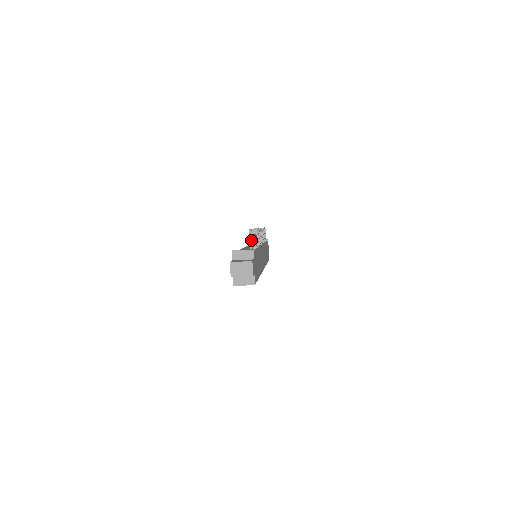
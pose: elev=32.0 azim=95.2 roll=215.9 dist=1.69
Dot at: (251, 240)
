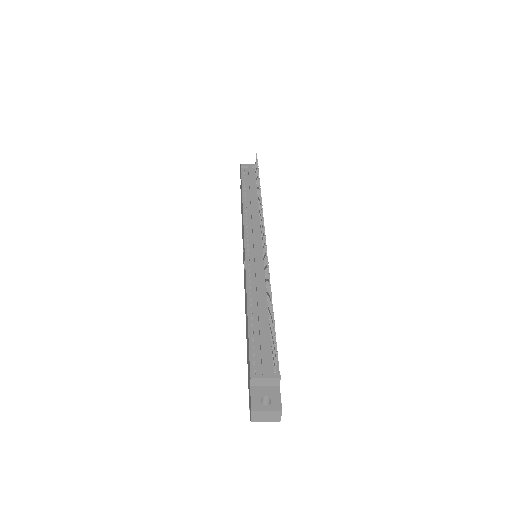
Dot at: (275, 353)
